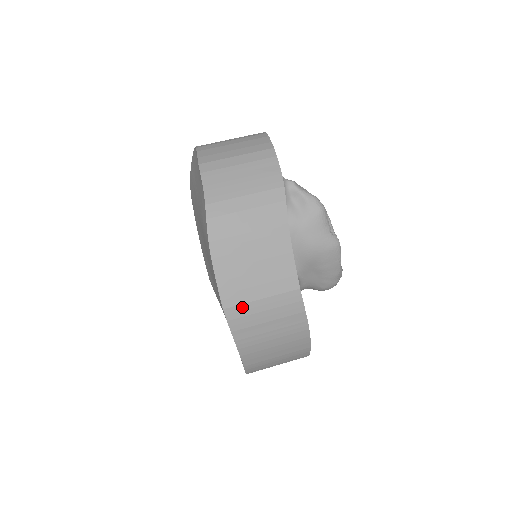
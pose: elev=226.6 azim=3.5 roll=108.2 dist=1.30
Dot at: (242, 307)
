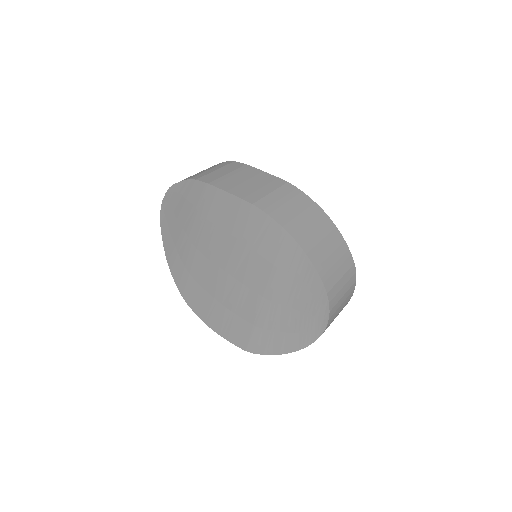
Dot at: (264, 200)
